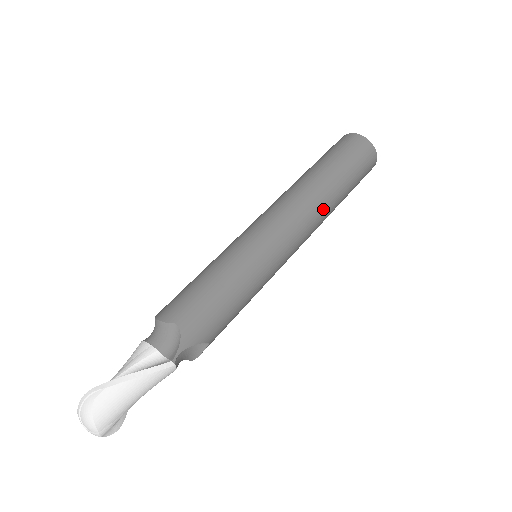
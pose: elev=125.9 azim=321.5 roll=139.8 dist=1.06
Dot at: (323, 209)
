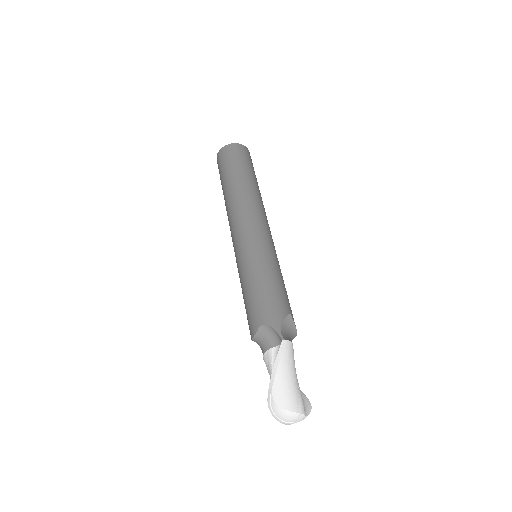
Dot at: (251, 196)
